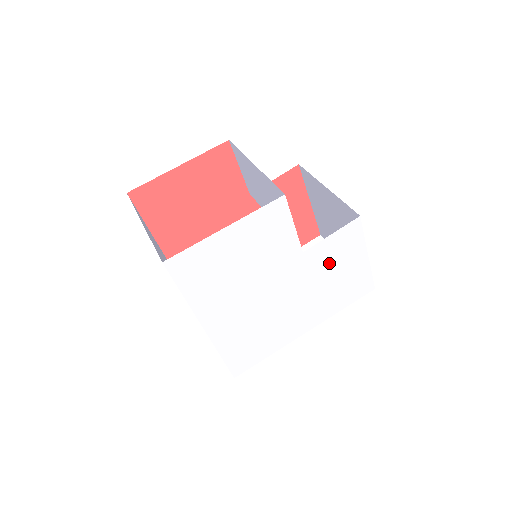
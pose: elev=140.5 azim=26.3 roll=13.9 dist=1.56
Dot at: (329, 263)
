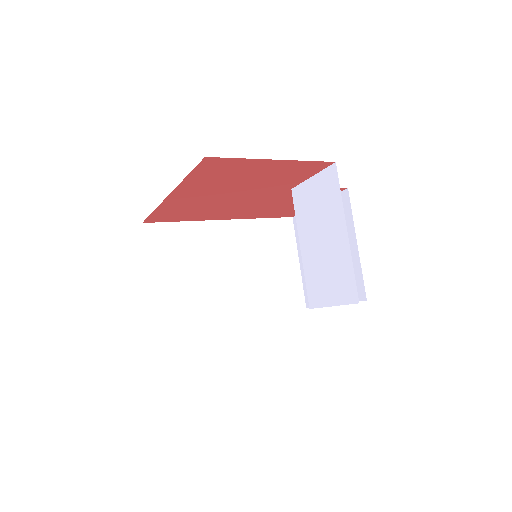
Dot at: occluded
